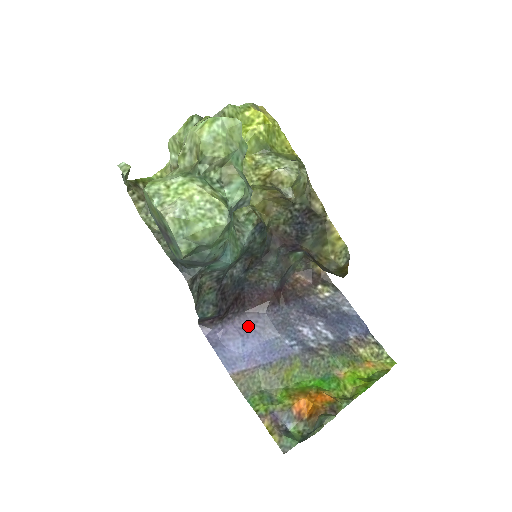
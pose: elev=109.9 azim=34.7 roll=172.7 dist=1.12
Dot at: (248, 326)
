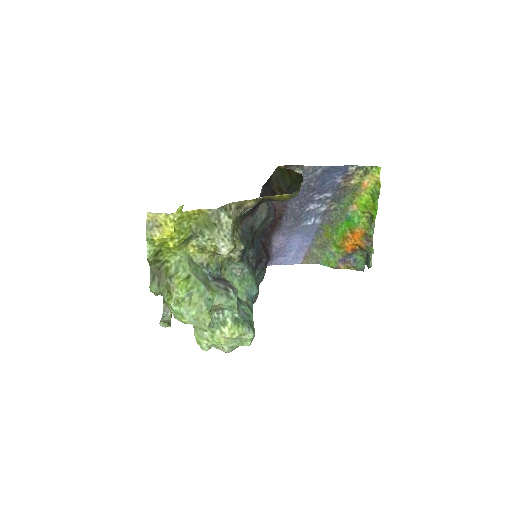
Dot at: (282, 239)
